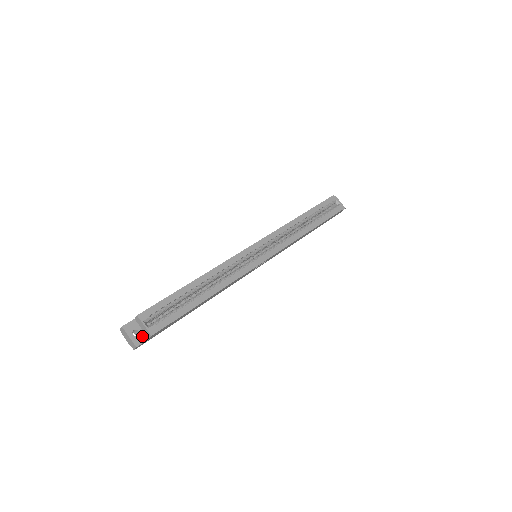
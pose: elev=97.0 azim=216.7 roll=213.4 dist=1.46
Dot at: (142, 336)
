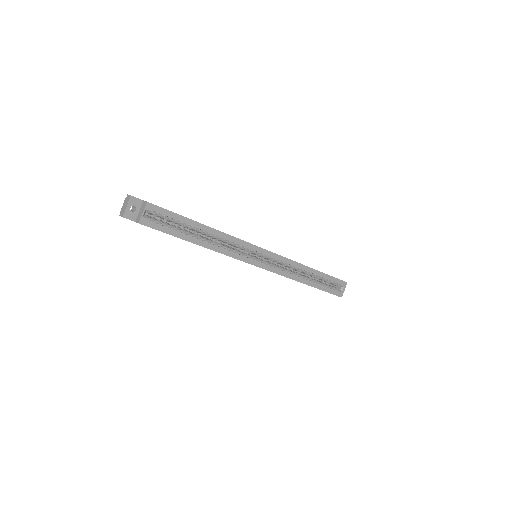
Dot at: (134, 215)
